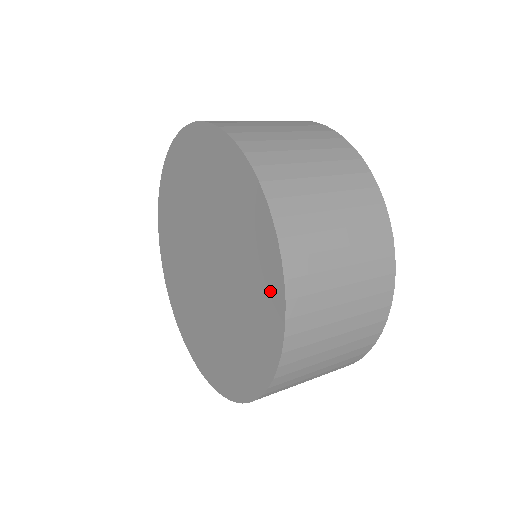
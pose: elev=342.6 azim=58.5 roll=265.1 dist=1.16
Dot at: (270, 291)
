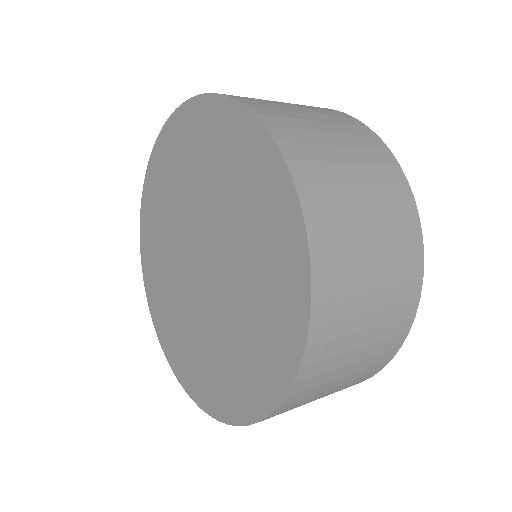
Dot at: (282, 345)
